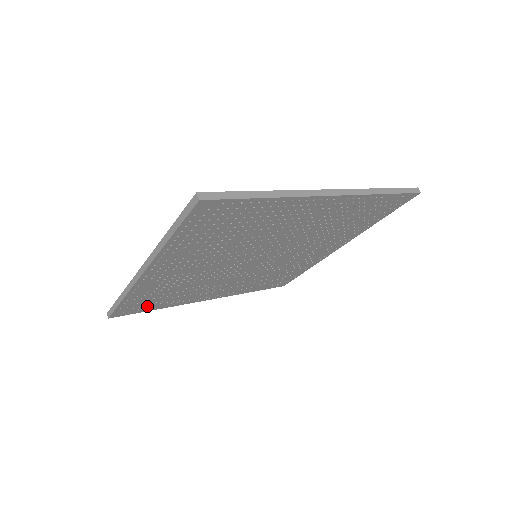
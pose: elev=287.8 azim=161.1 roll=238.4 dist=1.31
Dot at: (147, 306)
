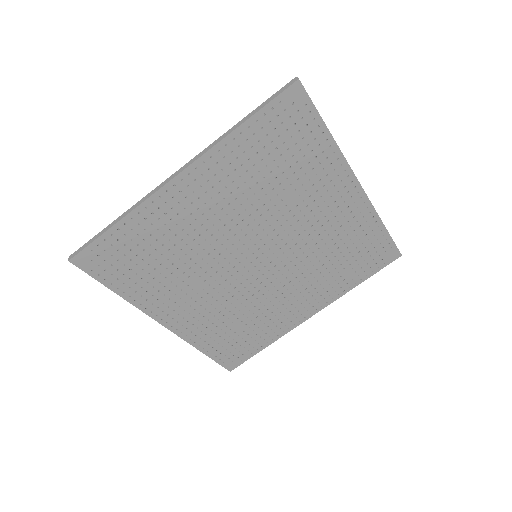
Dot at: (117, 271)
